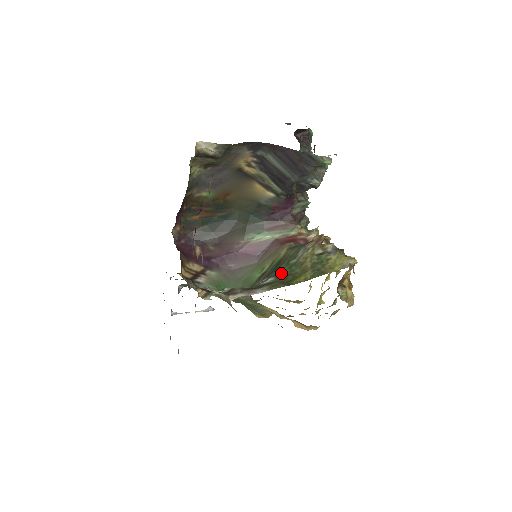
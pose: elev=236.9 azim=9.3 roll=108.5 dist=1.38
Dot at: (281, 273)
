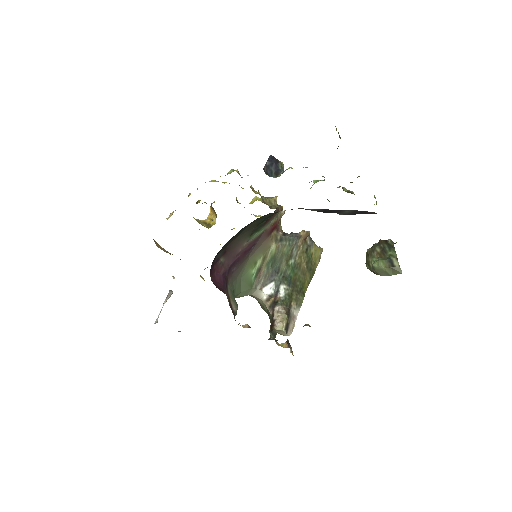
Dot at: (288, 278)
